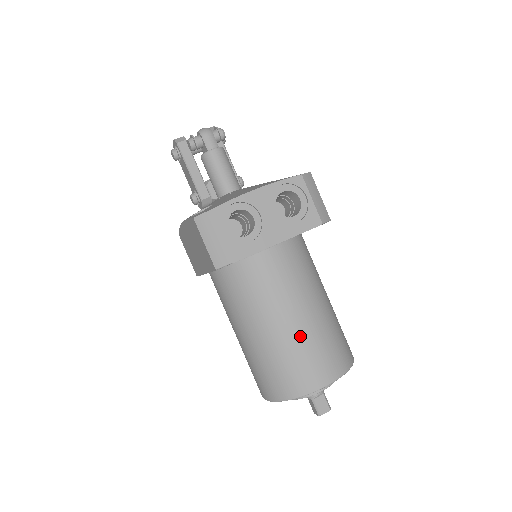
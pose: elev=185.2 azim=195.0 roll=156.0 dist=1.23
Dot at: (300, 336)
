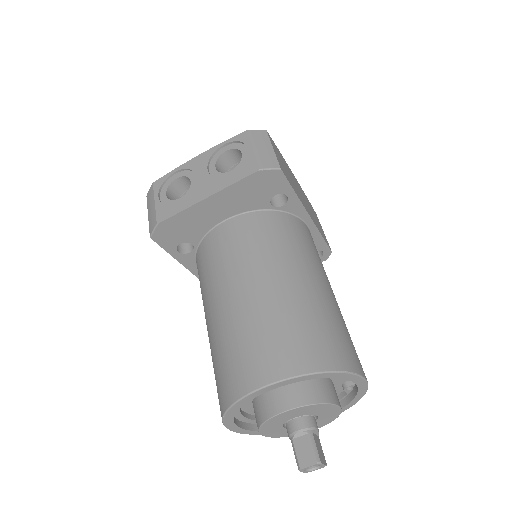
Dot at: (240, 316)
